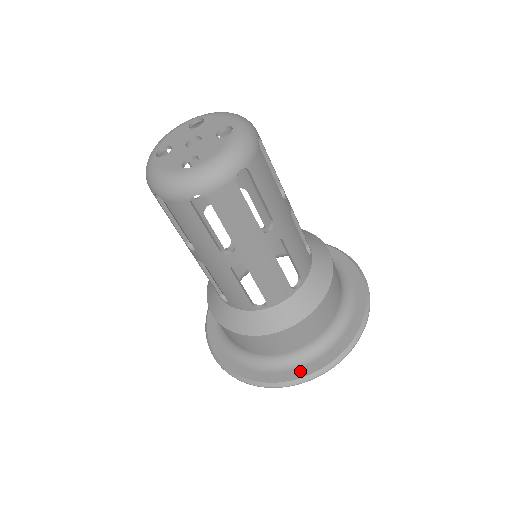
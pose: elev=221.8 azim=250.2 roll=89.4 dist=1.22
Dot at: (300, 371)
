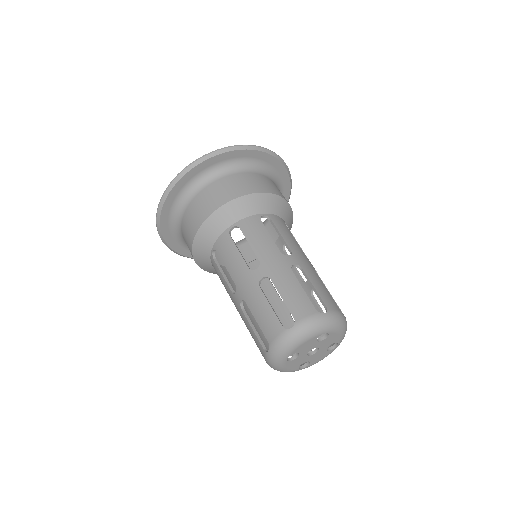
Dot at: occluded
